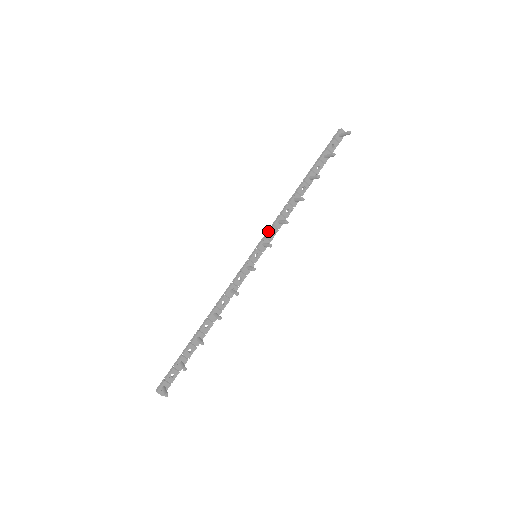
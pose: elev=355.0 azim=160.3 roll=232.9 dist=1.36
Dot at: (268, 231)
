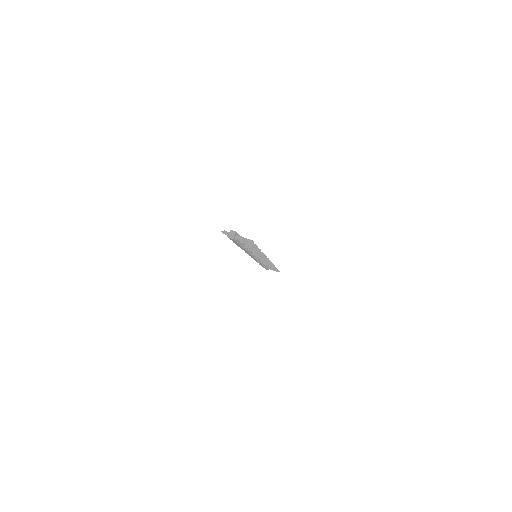
Dot at: occluded
